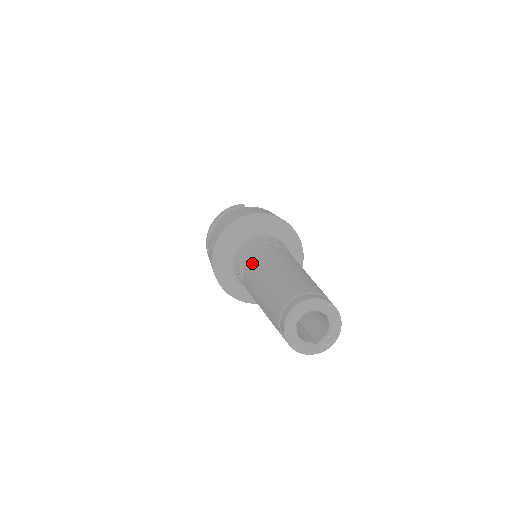
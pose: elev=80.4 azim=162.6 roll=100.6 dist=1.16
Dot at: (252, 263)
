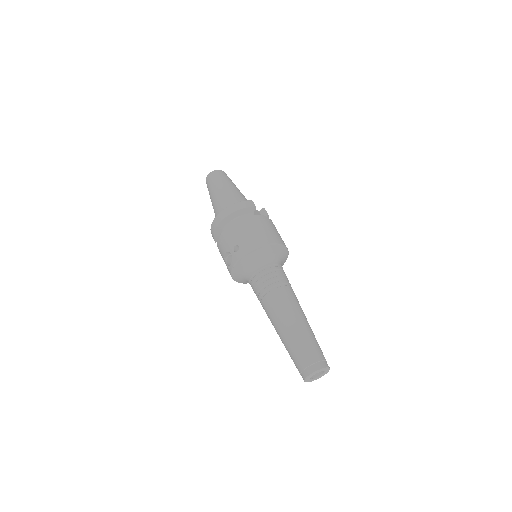
Dot at: (277, 299)
